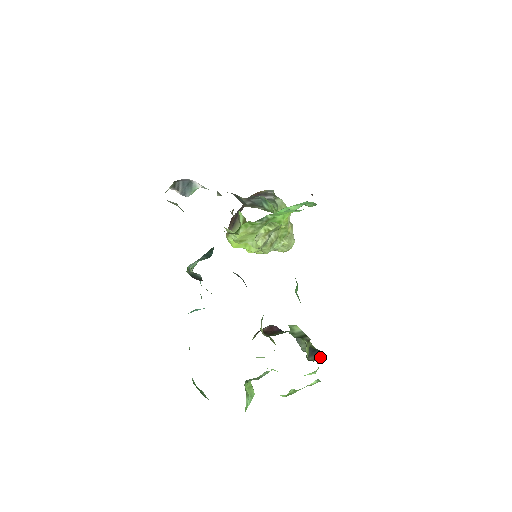
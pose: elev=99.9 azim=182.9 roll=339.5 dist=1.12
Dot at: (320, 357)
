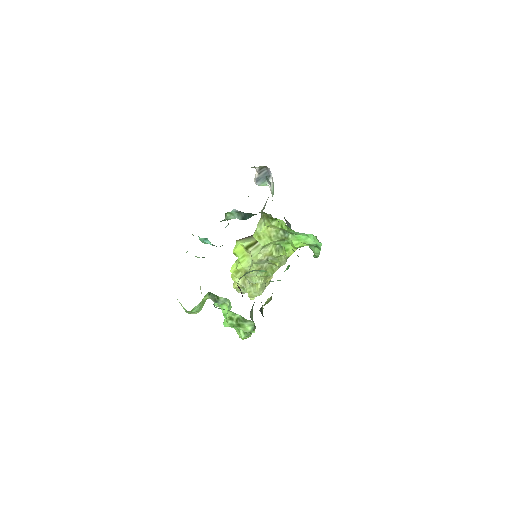
Dot at: (251, 334)
